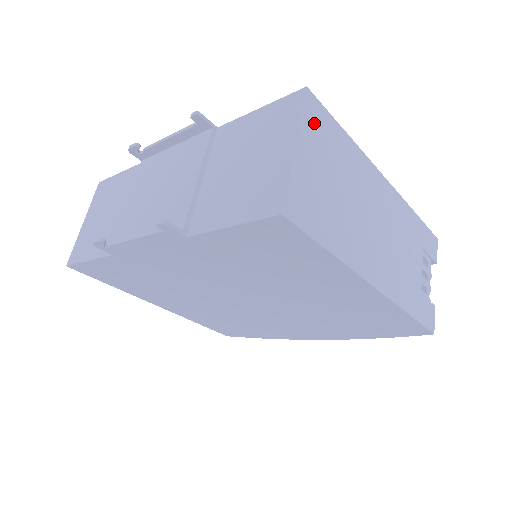
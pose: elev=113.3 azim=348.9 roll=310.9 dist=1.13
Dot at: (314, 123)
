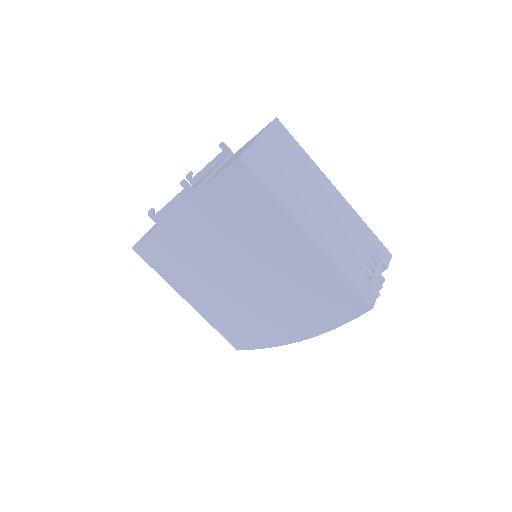
Dot at: (277, 134)
